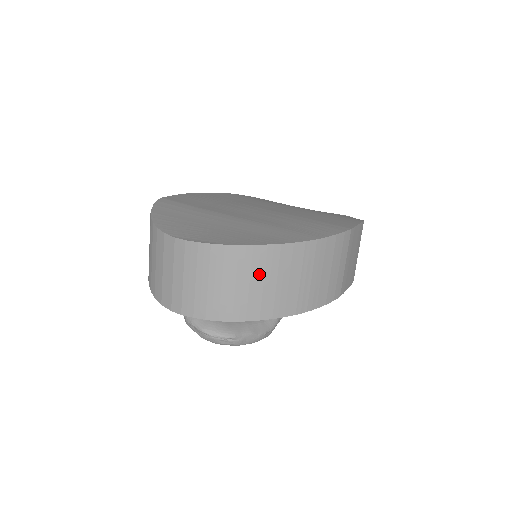
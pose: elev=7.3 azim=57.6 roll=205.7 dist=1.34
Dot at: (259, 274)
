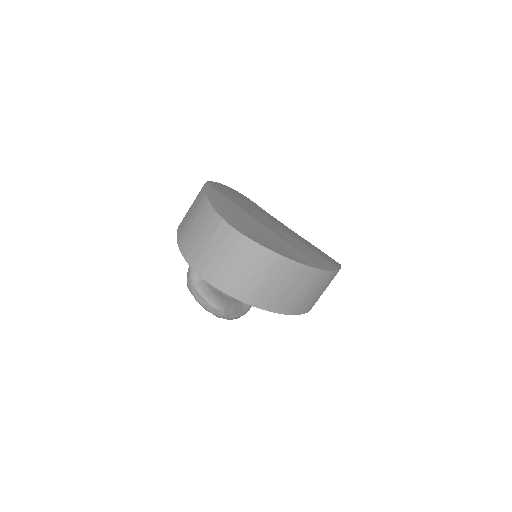
Dot at: (280, 278)
